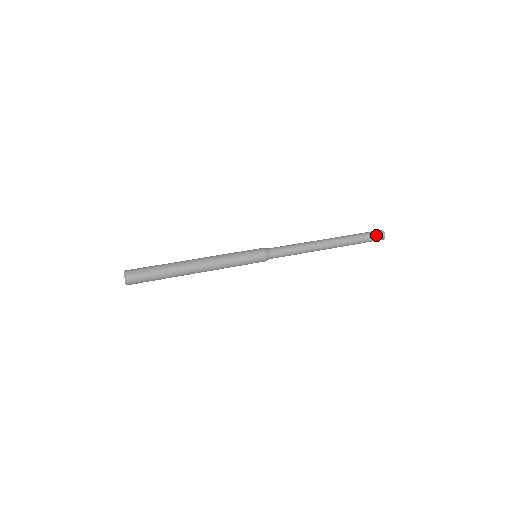
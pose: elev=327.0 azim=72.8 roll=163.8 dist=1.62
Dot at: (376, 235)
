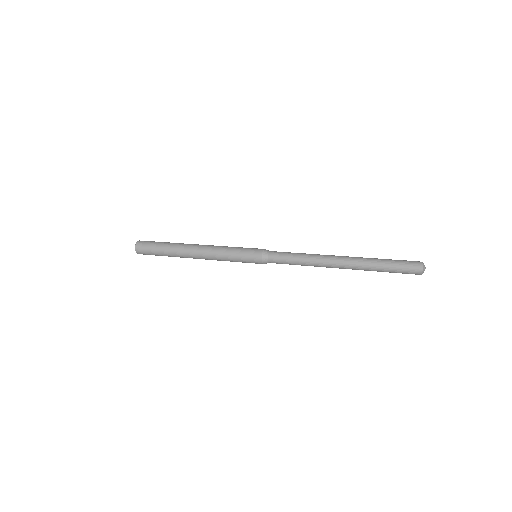
Dot at: (408, 269)
